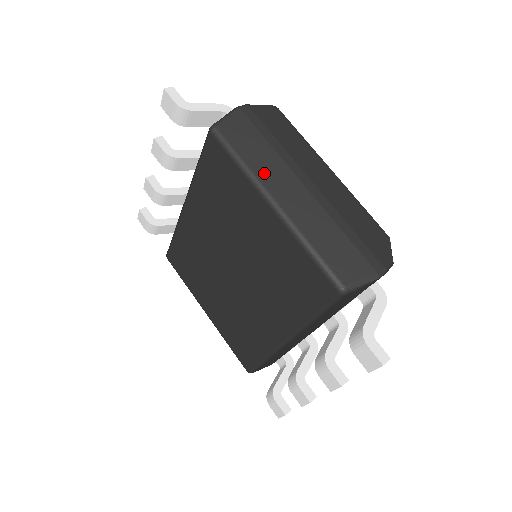
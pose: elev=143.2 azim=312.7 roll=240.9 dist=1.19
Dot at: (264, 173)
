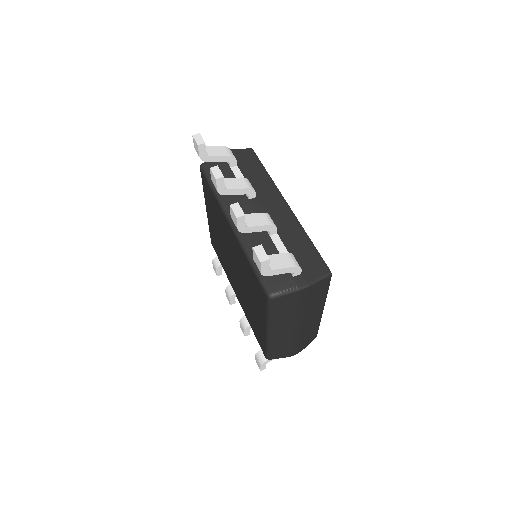
Dot at: (278, 322)
